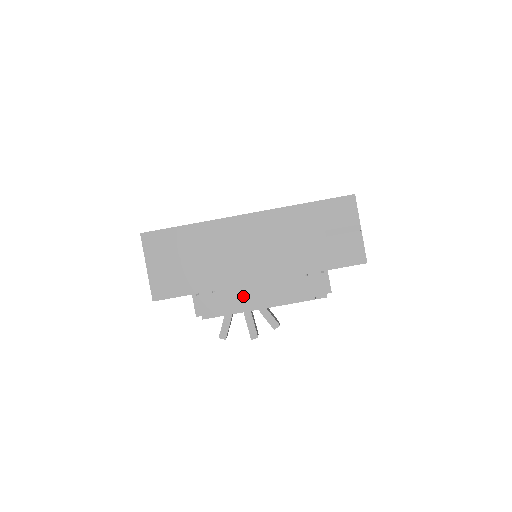
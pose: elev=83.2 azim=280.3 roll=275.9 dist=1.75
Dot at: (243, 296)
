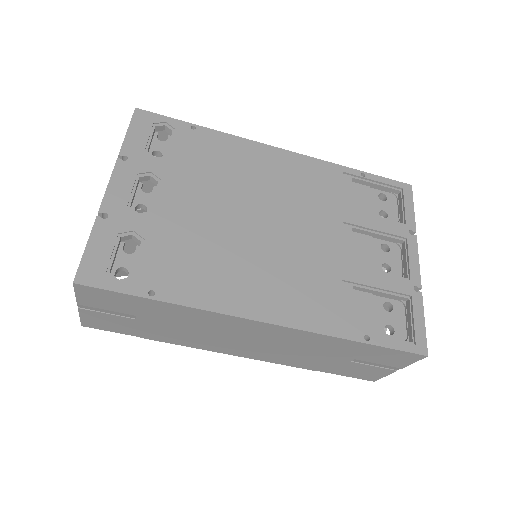
Dot at: occluded
